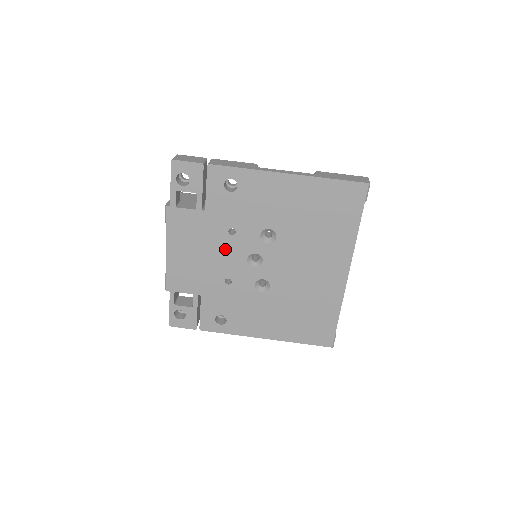
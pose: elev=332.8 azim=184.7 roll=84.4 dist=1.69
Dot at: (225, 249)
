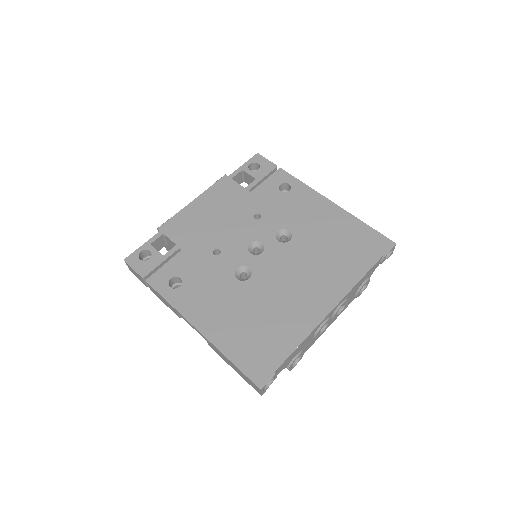
Dot at: (240, 226)
